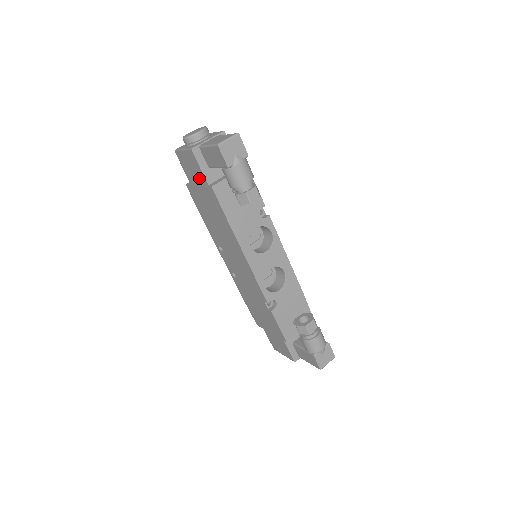
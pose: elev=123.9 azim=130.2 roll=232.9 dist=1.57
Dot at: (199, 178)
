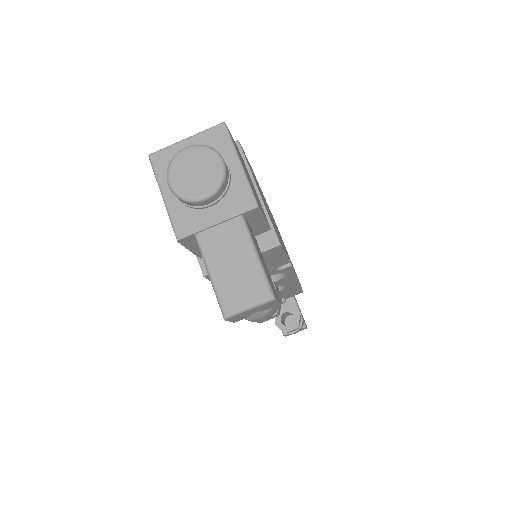
Dot at: occluded
